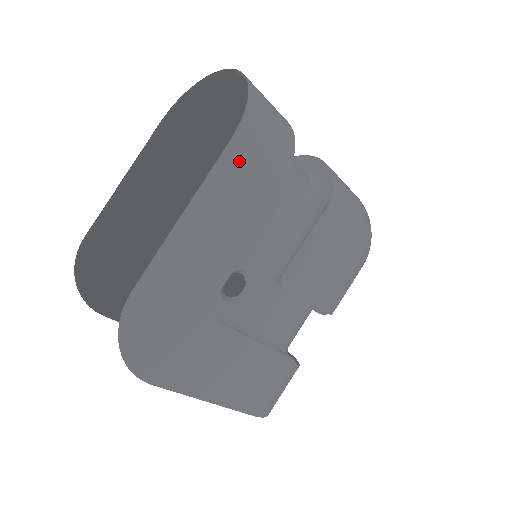
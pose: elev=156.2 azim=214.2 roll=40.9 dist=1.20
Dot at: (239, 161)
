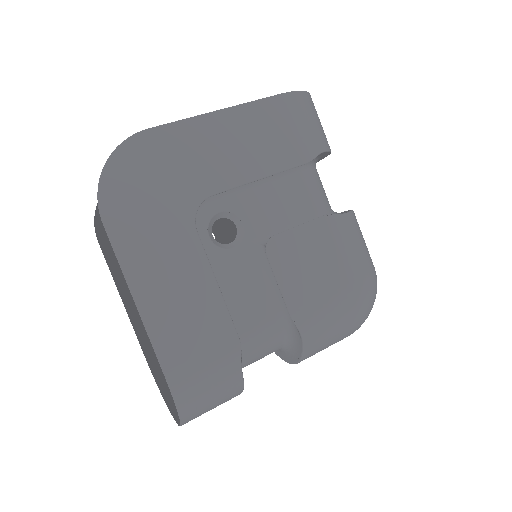
Dot at: (279, 112)
